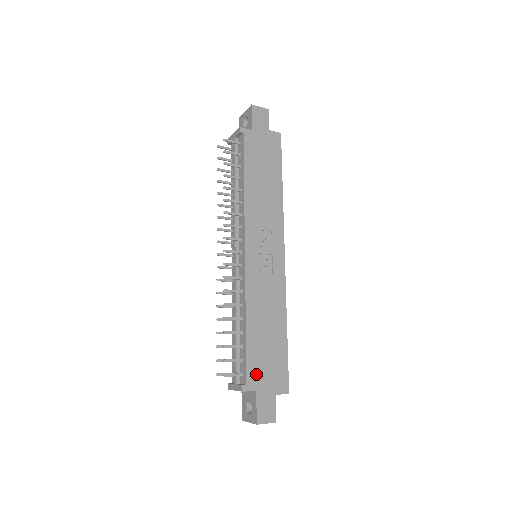
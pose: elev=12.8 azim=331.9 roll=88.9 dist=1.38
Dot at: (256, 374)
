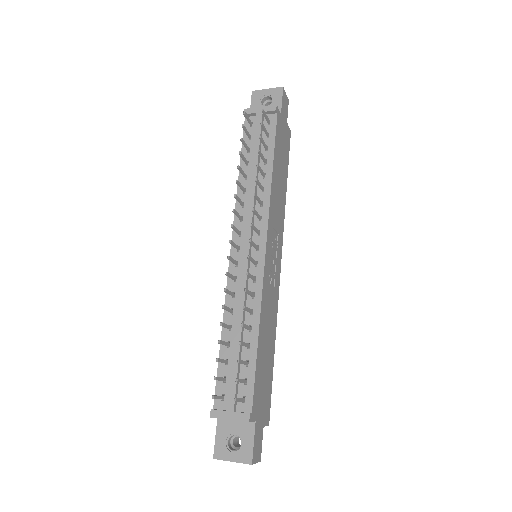
Dot at: (257, 400)
